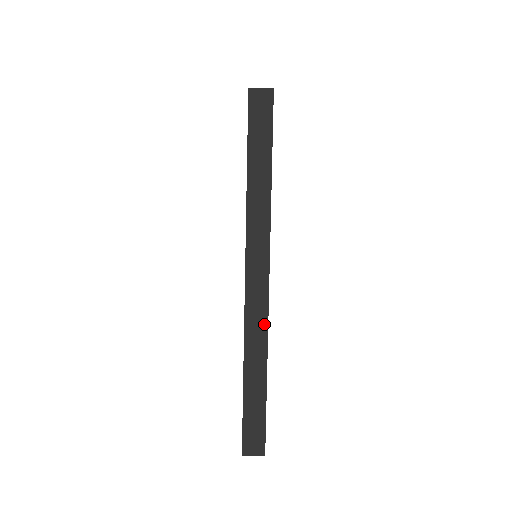
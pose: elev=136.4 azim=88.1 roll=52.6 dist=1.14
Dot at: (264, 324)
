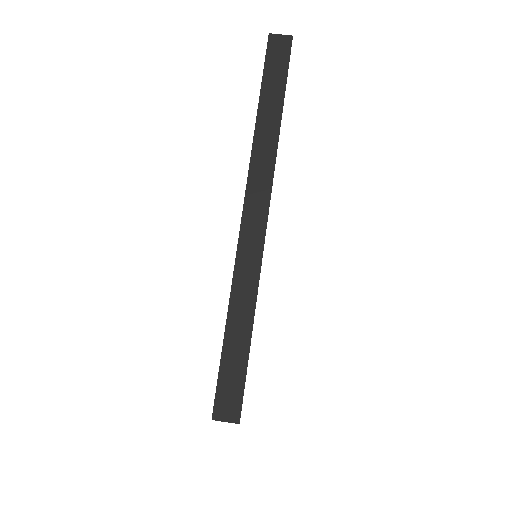
Dot at: (257, 261)
